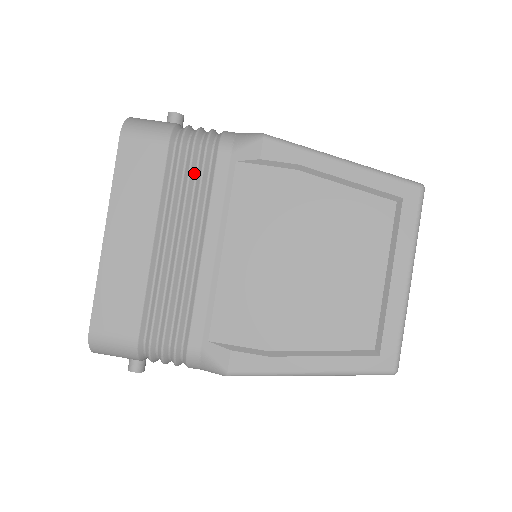
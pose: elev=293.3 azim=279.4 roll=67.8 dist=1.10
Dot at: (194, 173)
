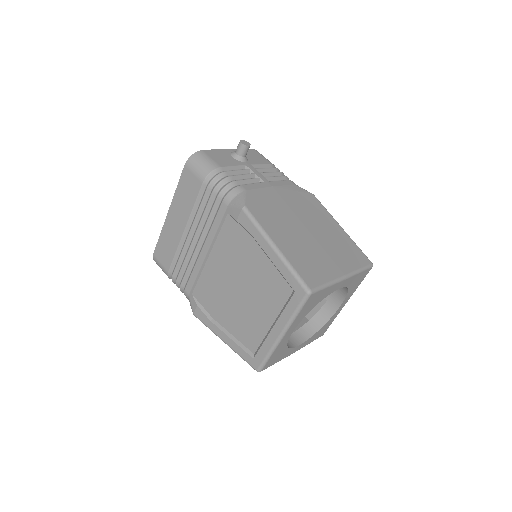
Dot at: (210, 206)
